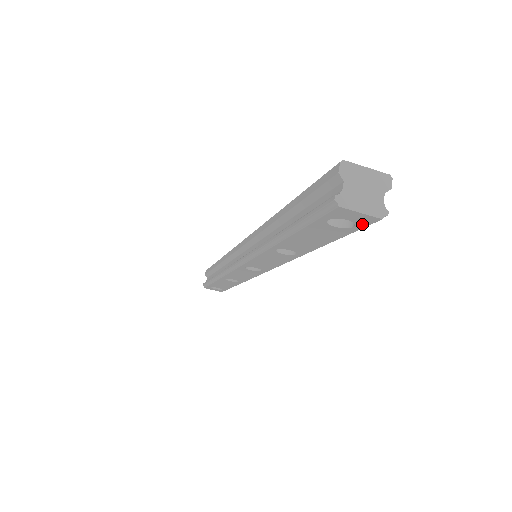
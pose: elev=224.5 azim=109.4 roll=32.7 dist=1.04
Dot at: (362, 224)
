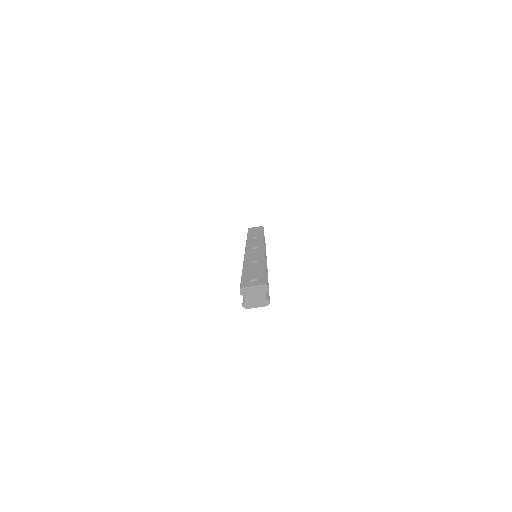
Dot at: occluded
